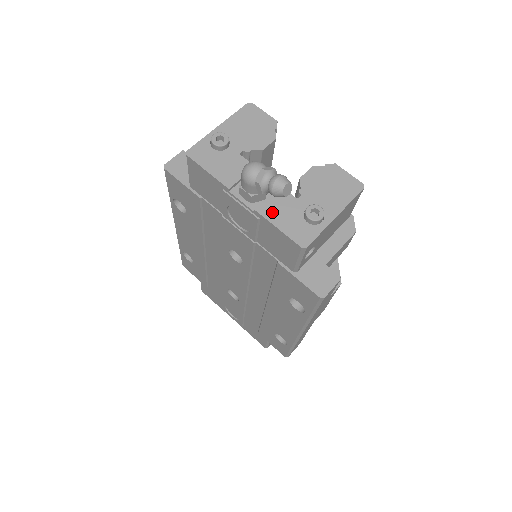
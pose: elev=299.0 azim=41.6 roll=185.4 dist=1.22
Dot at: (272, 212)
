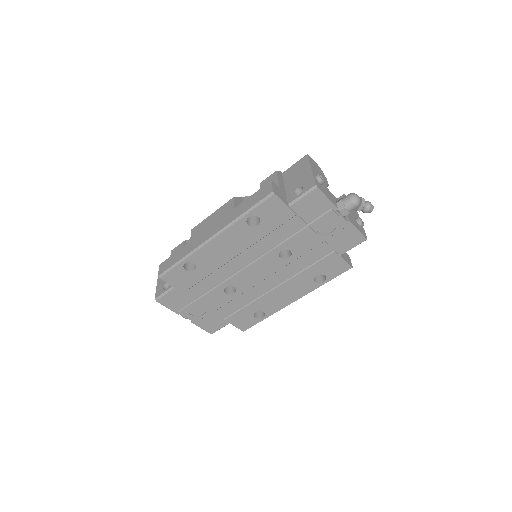
Dot at: (352, 221)
